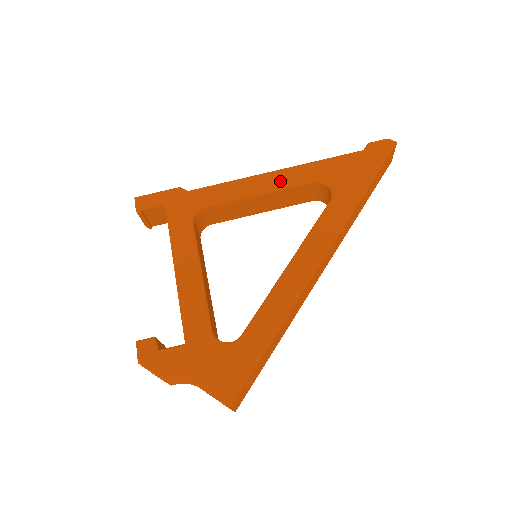
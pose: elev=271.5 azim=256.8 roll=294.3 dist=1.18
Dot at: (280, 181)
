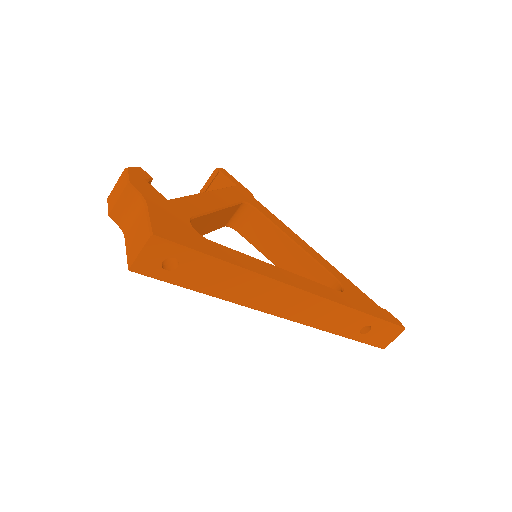
Dot at: (315, 255)
